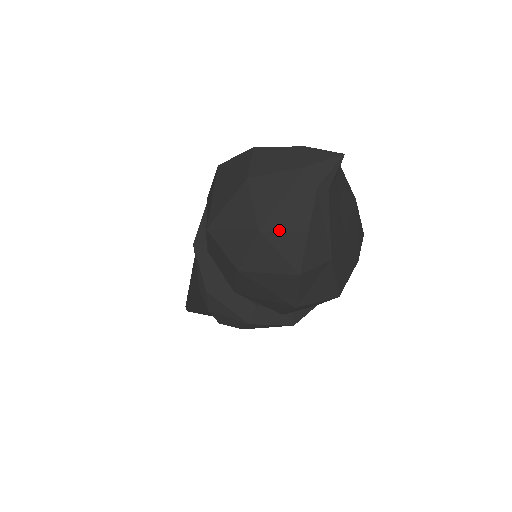
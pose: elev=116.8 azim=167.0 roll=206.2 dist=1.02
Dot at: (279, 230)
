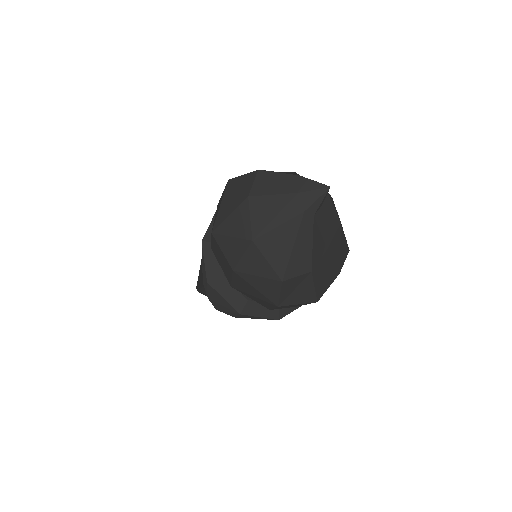
Dot at: (269, 242)
